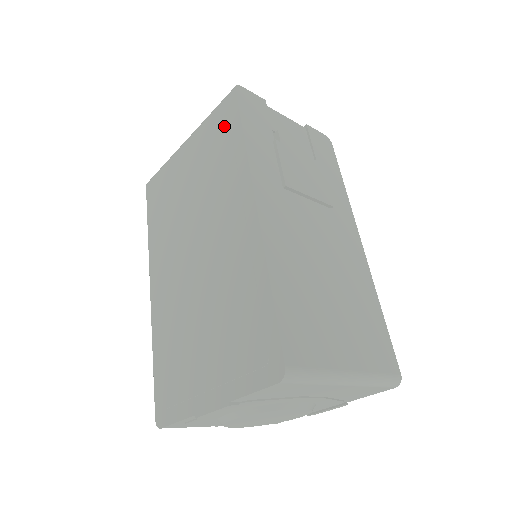
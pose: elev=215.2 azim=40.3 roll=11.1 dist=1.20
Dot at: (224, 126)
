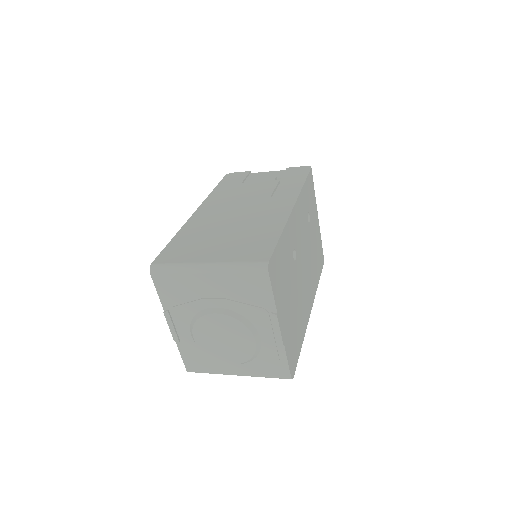
Dot at: occluded
